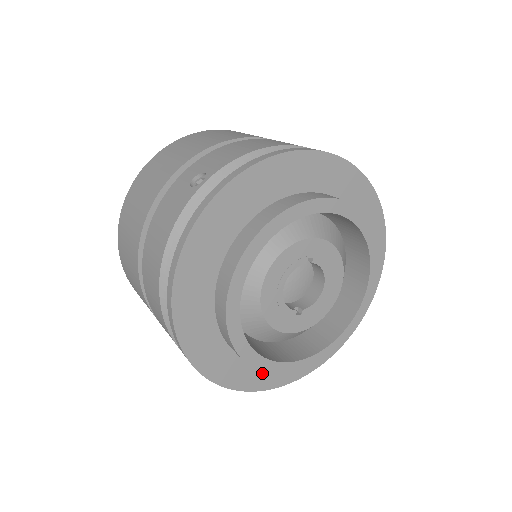
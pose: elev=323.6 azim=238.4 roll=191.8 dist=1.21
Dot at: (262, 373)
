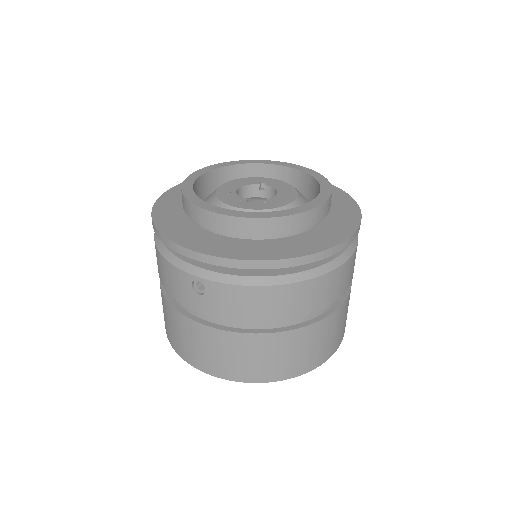
Dot at: (212, 244)
